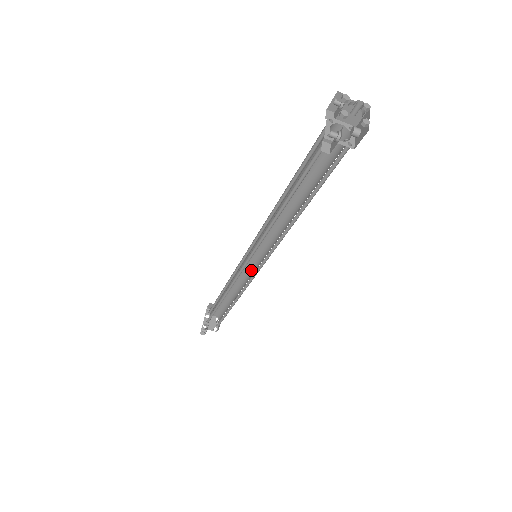
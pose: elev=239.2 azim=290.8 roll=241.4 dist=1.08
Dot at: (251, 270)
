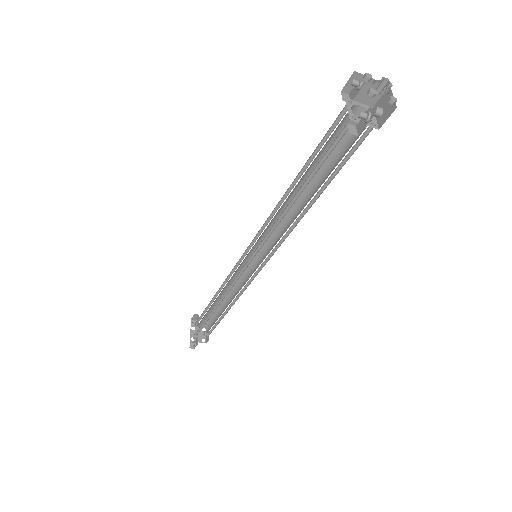
Dot at: (247, 272)
